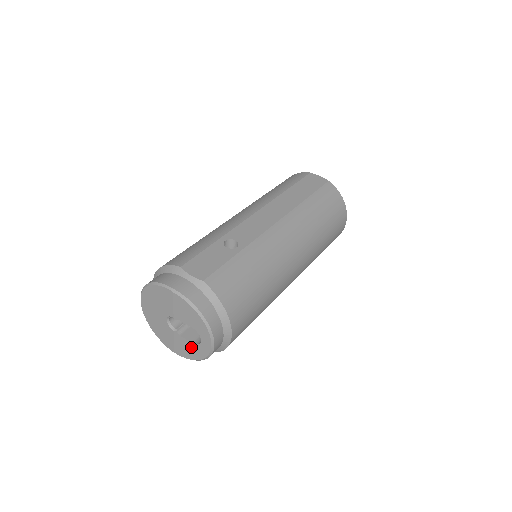
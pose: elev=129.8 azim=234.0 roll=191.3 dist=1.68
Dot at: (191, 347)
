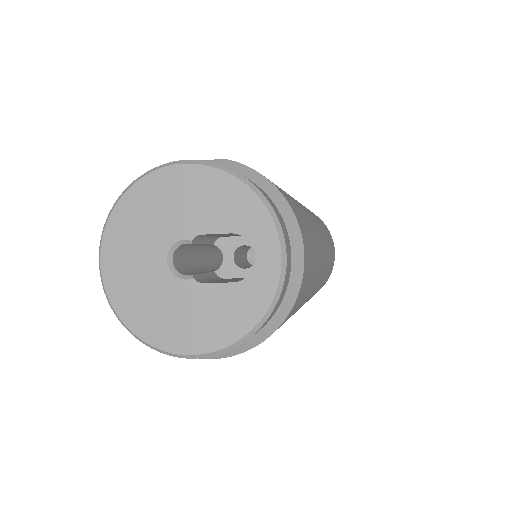
Dot at: (232, 298)
